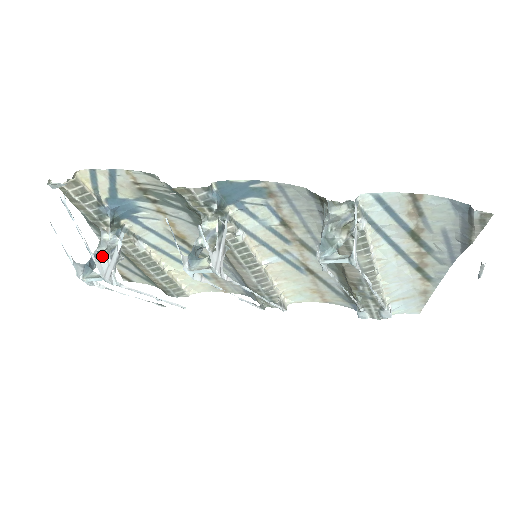
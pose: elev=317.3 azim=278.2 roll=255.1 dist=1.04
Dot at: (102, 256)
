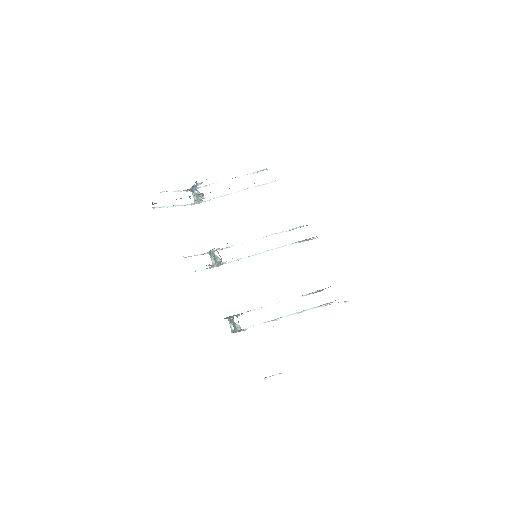
Dot at: (201, 183)
